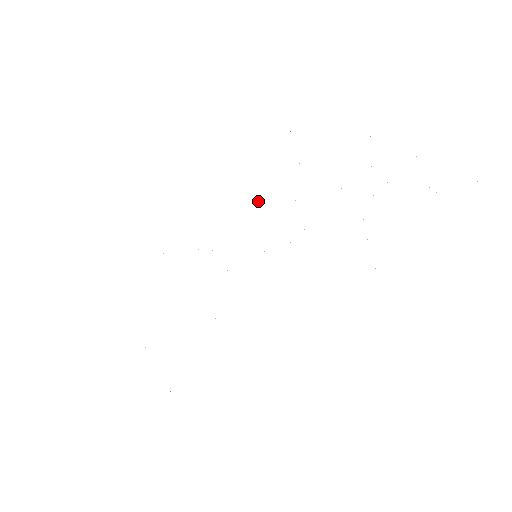
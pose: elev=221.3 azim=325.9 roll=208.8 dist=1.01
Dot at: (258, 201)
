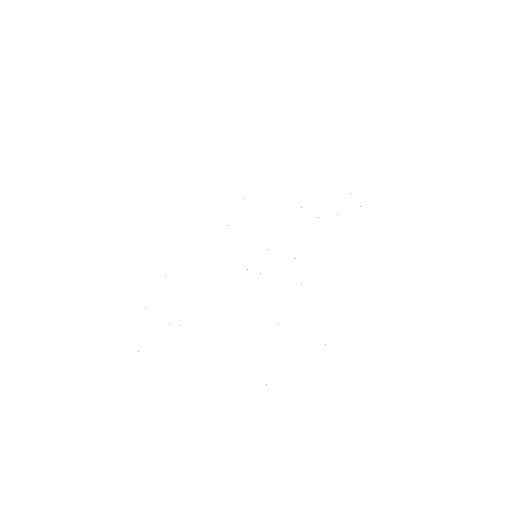
Dot at: occluded
